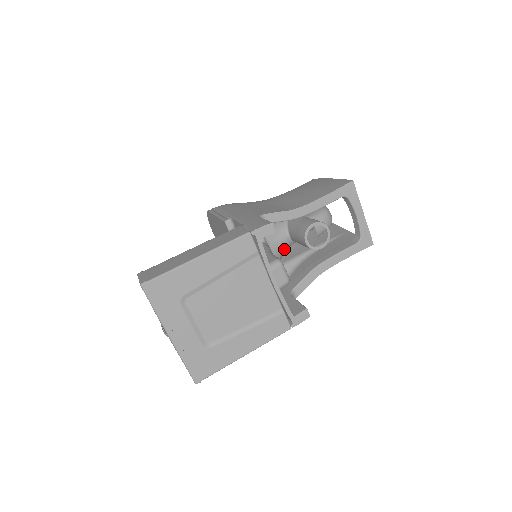
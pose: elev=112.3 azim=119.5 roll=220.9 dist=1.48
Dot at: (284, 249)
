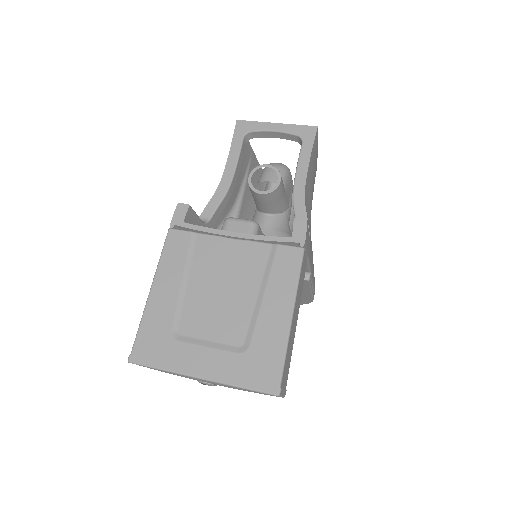
Dot at: (280, 228)
